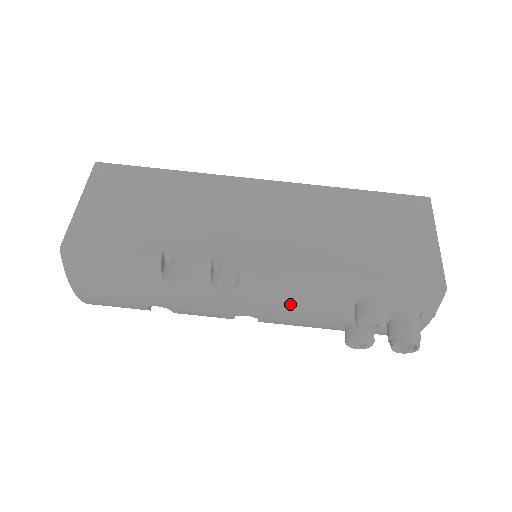
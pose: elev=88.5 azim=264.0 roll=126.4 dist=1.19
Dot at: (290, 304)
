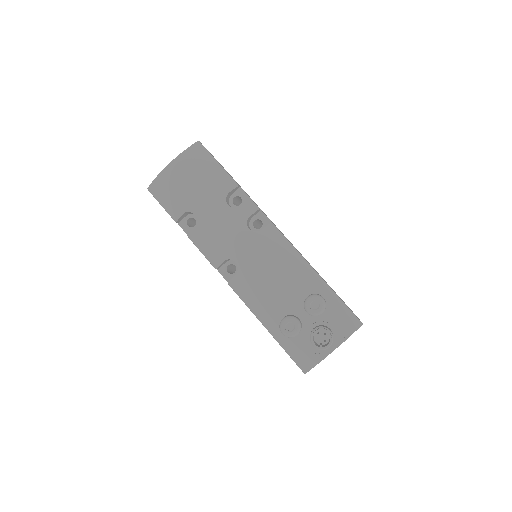
Dot at: (274, 267)
